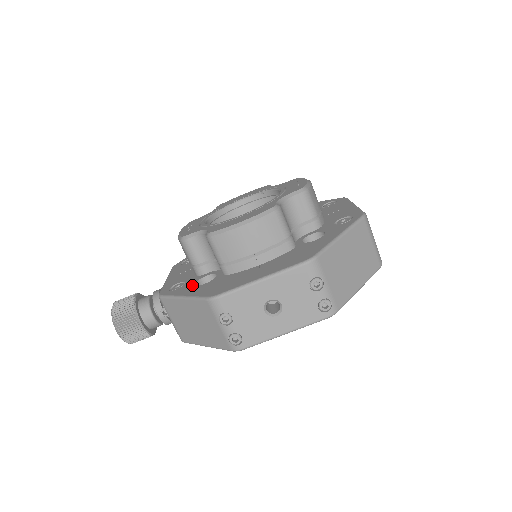
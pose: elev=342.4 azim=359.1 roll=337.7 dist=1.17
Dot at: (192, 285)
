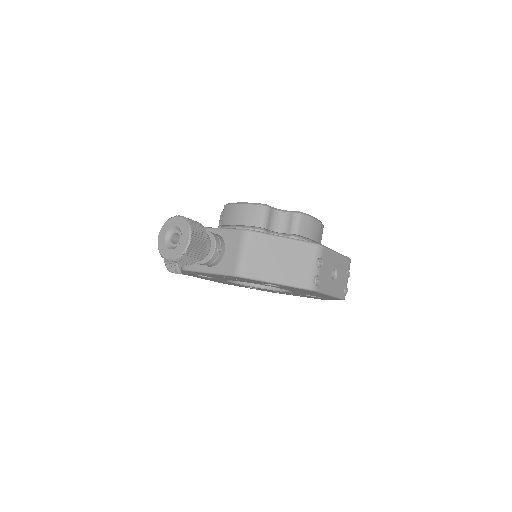
Dot at: occluded
